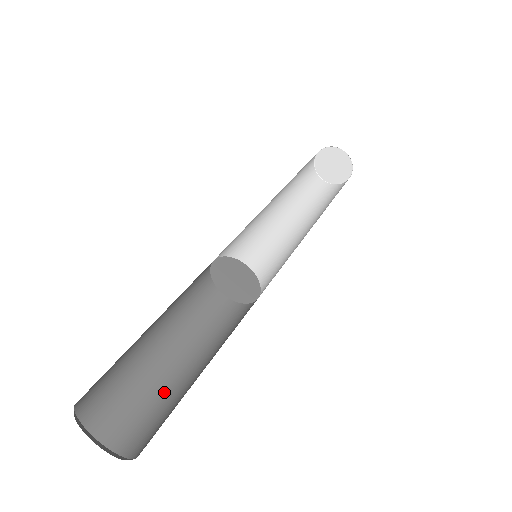
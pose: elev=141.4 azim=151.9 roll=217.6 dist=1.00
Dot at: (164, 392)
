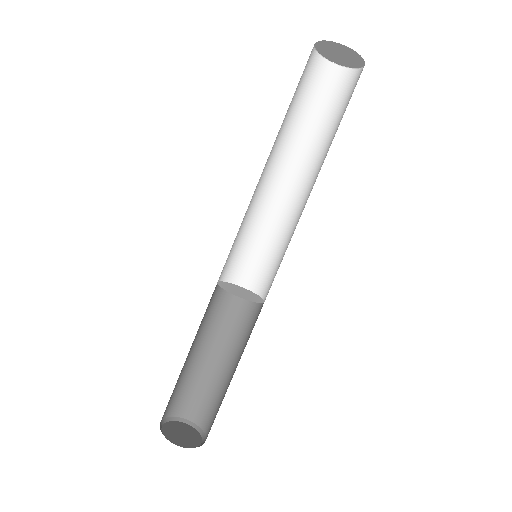
Dot at: (220, 387)
